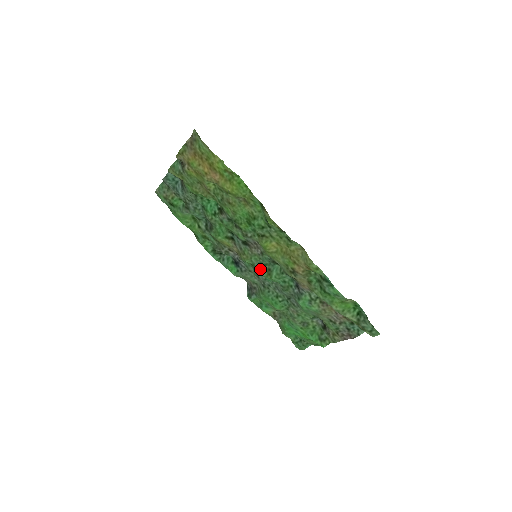
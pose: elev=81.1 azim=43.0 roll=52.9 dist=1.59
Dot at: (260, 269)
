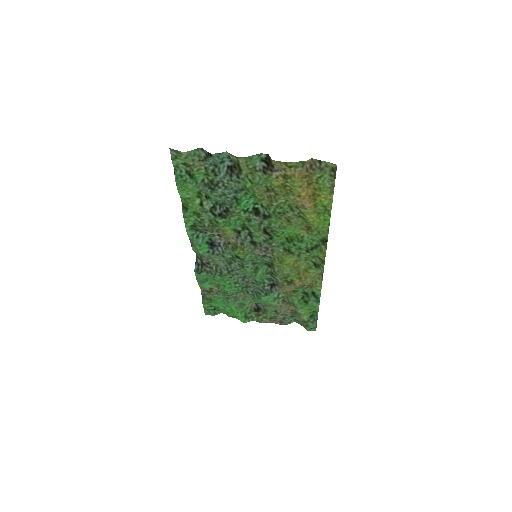
Dot at: (247, 264)
